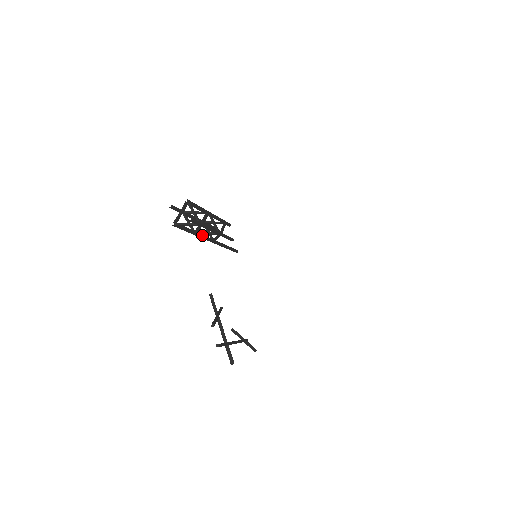
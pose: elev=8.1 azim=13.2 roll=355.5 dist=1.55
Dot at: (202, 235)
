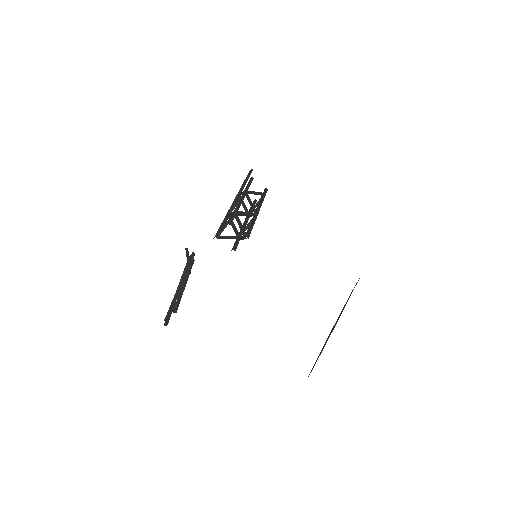
Dot at: occluded
